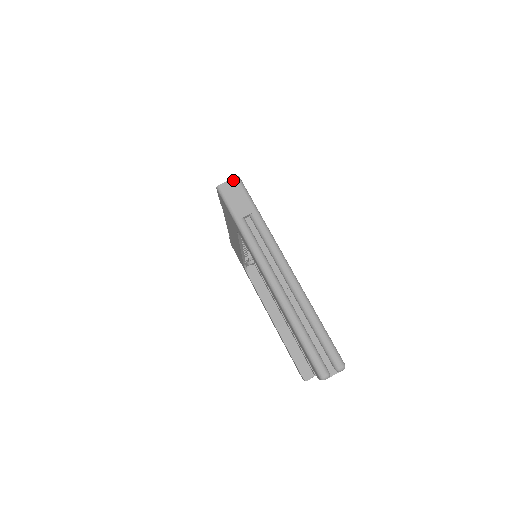
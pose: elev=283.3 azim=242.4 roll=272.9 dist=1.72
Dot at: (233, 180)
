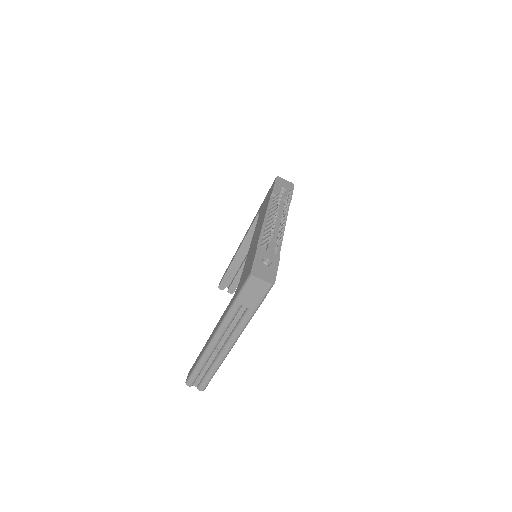
Dot at: (266, 284)
